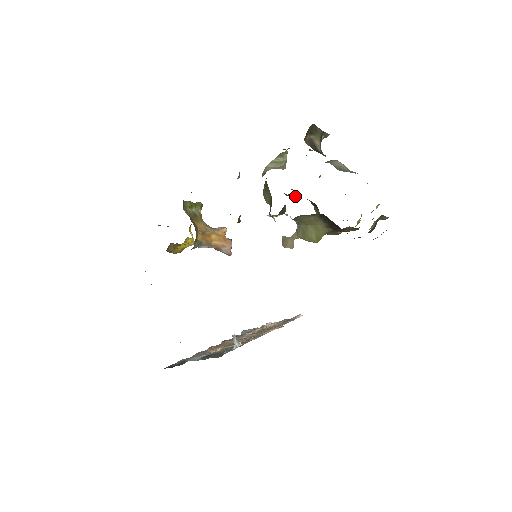
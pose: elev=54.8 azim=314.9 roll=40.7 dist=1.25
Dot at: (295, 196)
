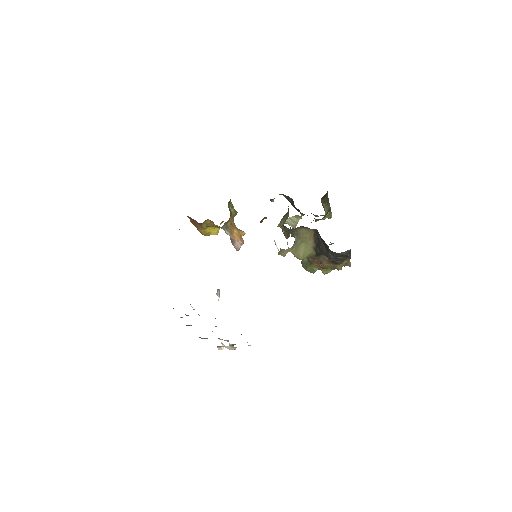
Dot at: occluded
